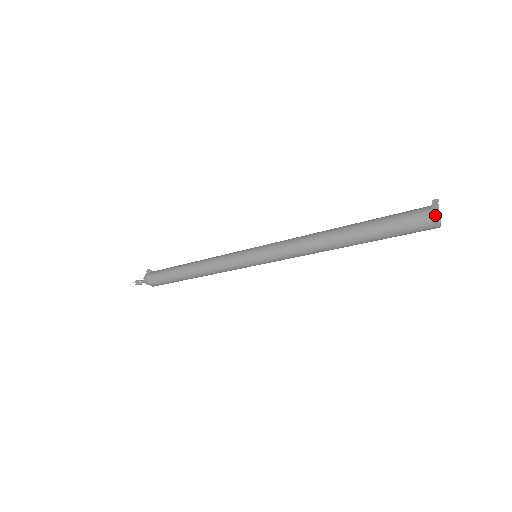
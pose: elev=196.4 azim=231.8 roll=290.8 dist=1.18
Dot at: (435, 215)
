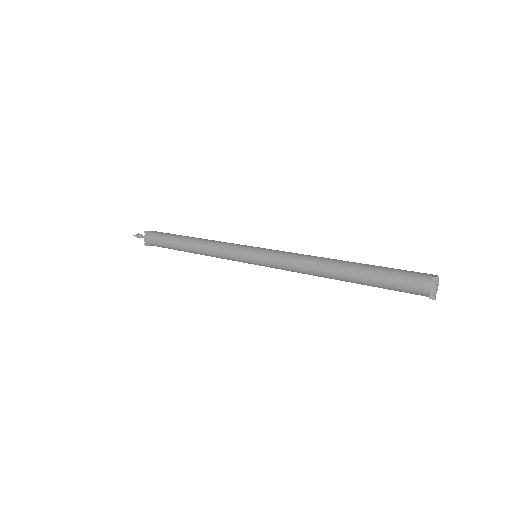
Dot at: (433, 298)
